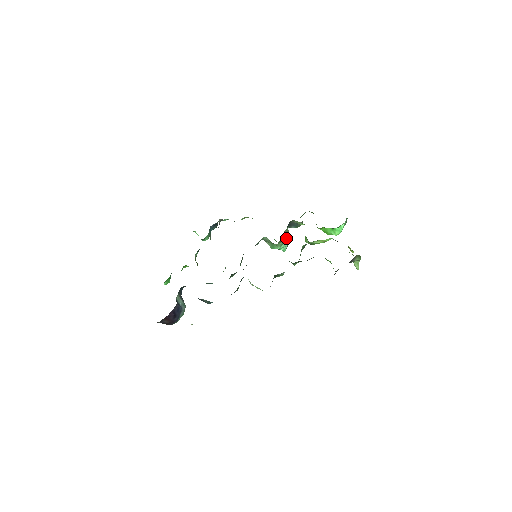
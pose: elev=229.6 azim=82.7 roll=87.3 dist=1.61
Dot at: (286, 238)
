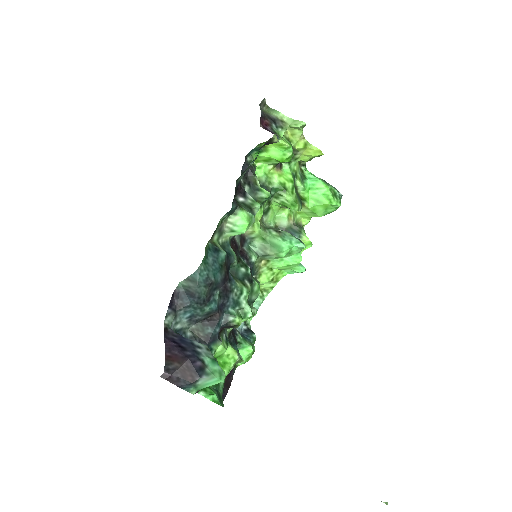
Dot at: (278, 230)
